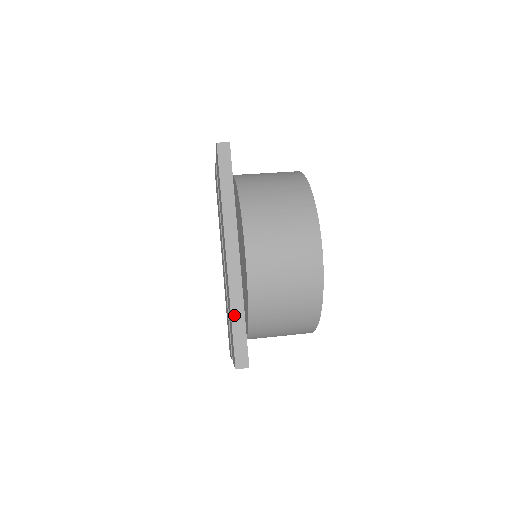
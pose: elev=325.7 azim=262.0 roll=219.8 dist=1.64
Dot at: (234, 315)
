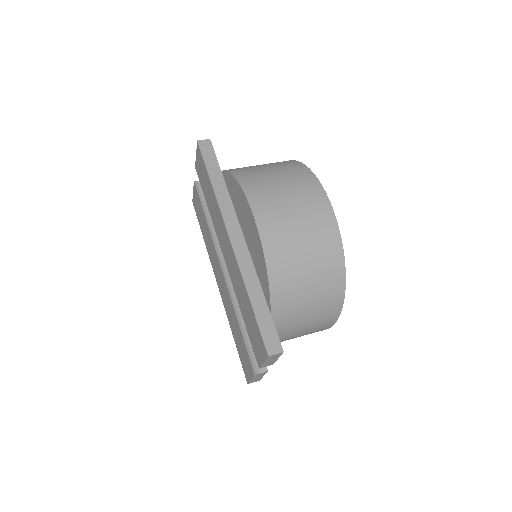
Dot at: (252, 297)
